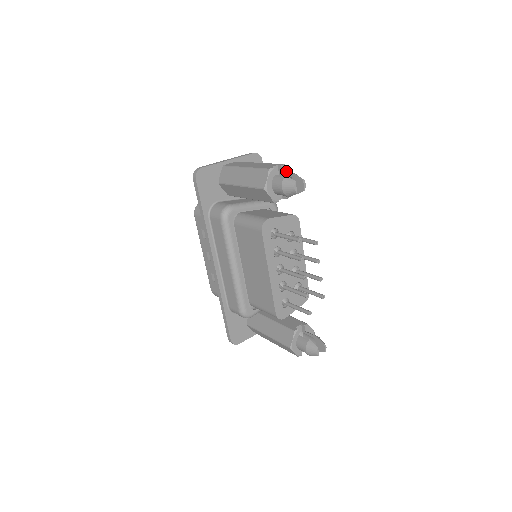
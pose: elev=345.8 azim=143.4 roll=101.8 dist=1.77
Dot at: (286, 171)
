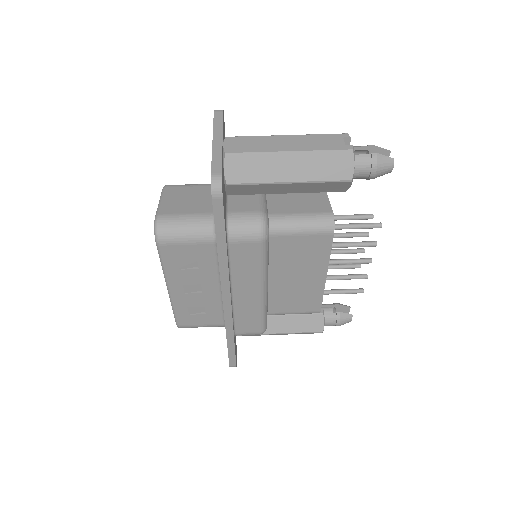
Dot at: (348, 142)
